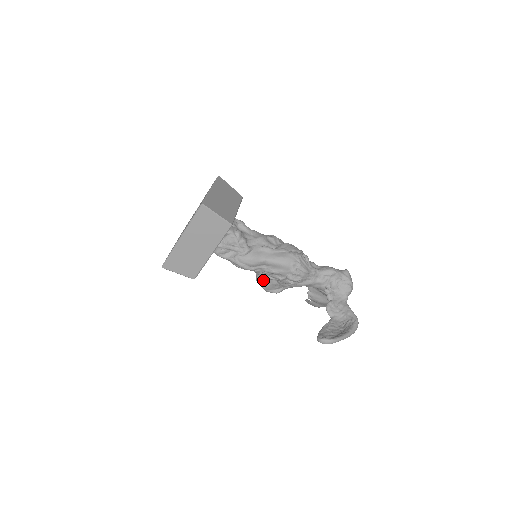
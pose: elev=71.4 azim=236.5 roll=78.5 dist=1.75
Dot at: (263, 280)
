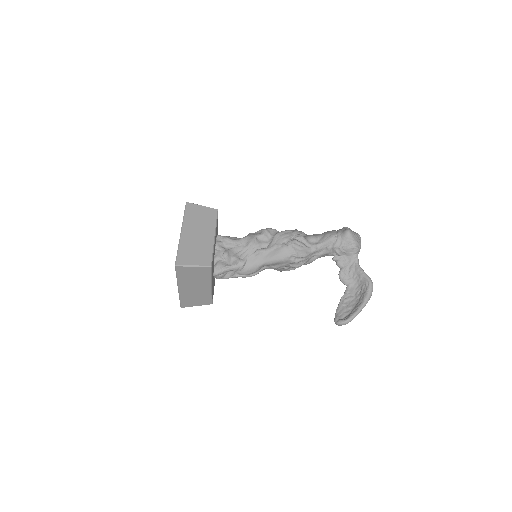
Dot at: occluded
